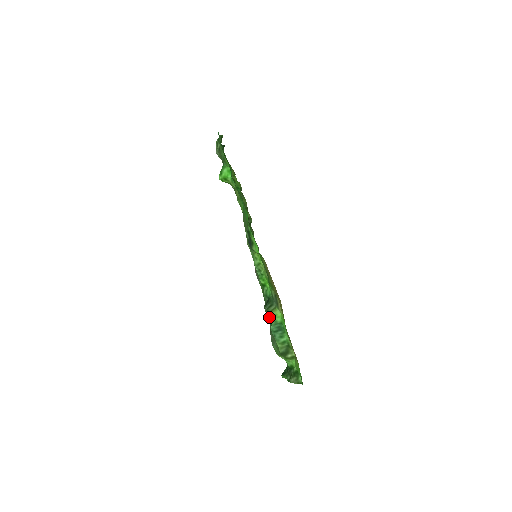
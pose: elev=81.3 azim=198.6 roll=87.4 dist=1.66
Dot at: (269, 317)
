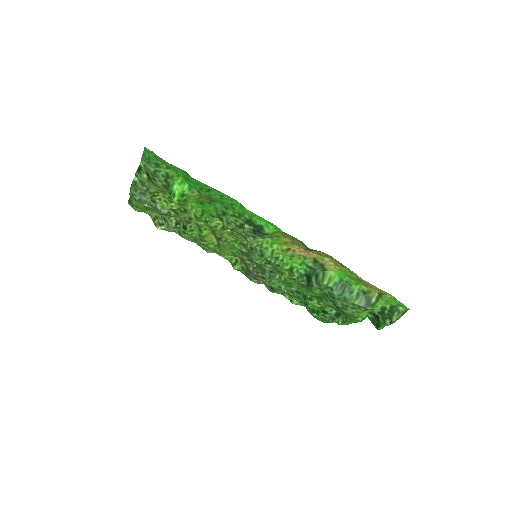
Dot at: (325, 287)
